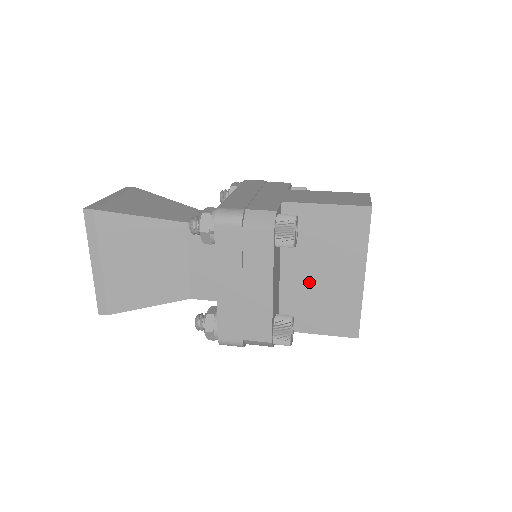
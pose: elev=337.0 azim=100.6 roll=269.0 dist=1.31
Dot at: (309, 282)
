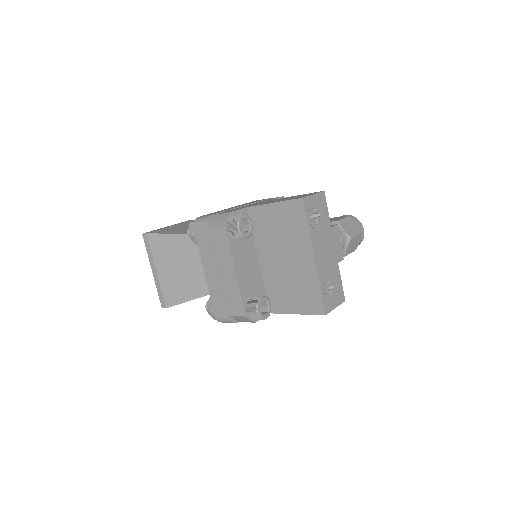
Dot at: (279, 269)
